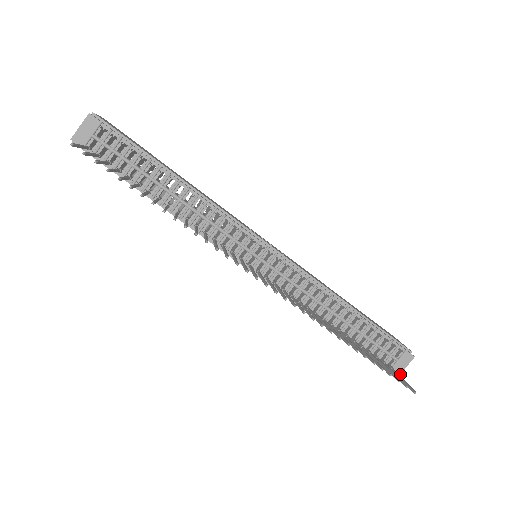
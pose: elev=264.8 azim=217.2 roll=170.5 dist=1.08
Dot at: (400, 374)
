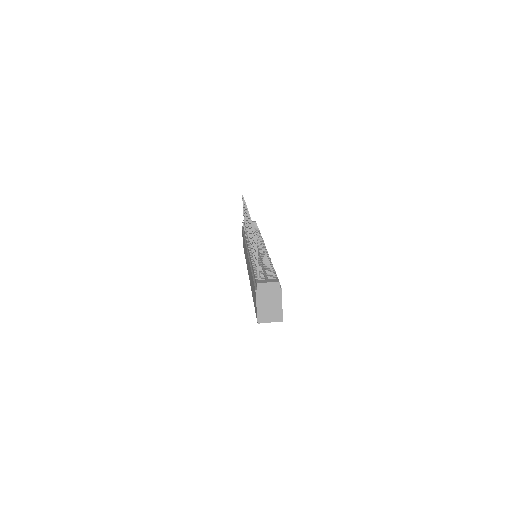
Dot at: (260, 283)
